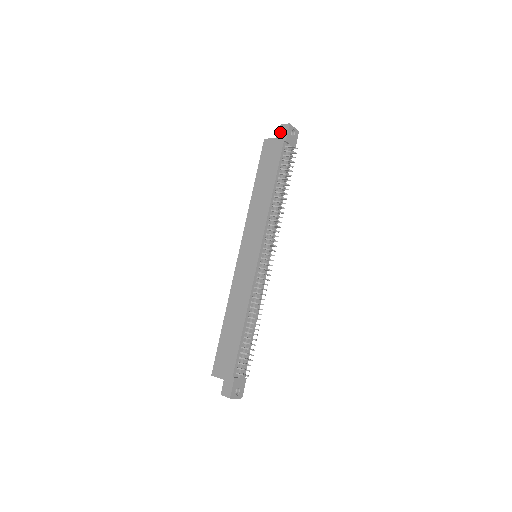
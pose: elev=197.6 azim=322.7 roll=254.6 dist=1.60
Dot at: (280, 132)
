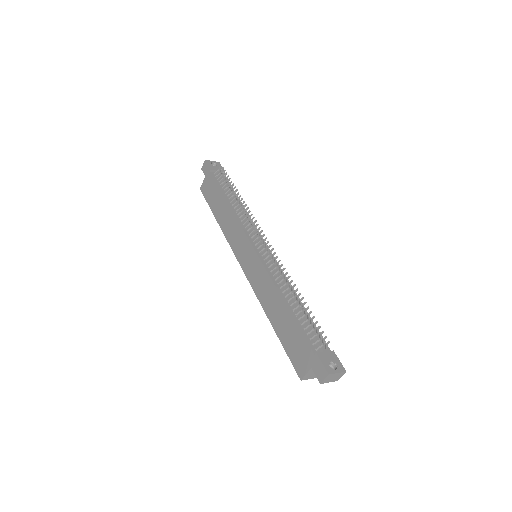
Dot at: (204, 171)
